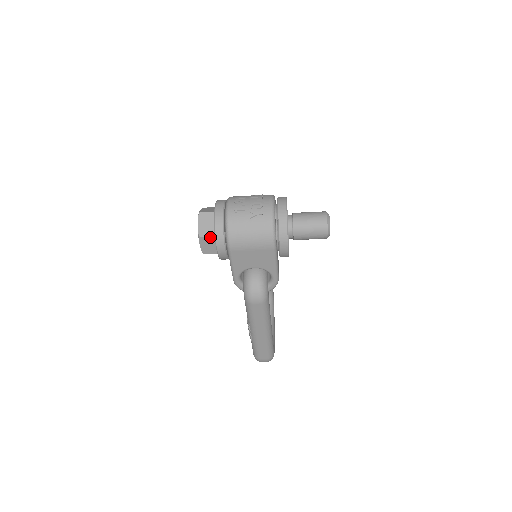
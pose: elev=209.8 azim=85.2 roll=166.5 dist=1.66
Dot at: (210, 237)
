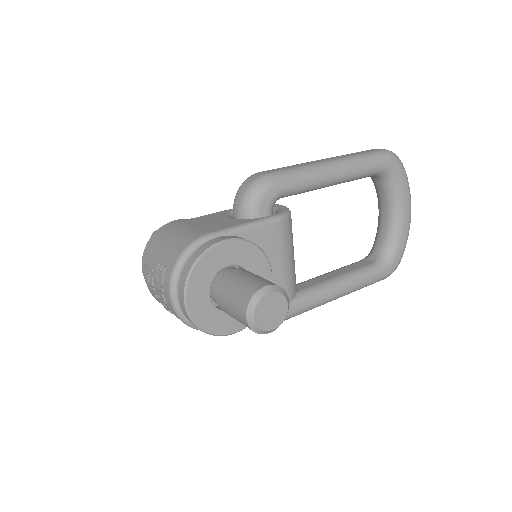
Dot at: occluded
